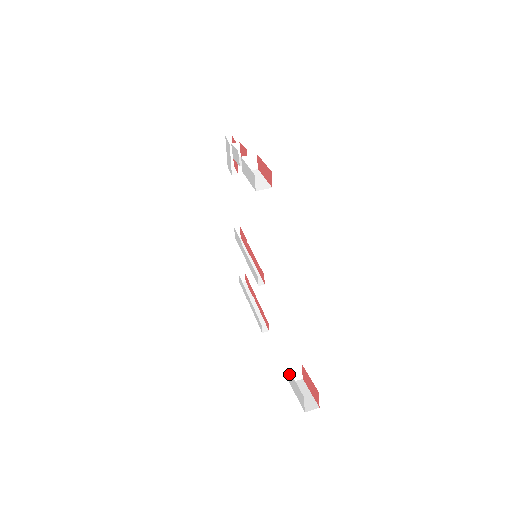
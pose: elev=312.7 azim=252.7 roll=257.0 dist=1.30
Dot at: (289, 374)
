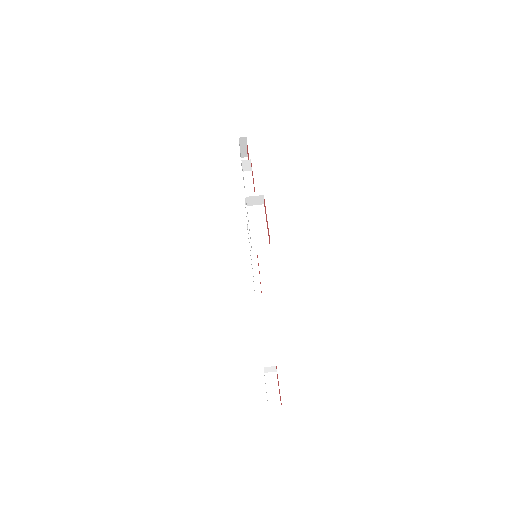
Dot at: occluded
